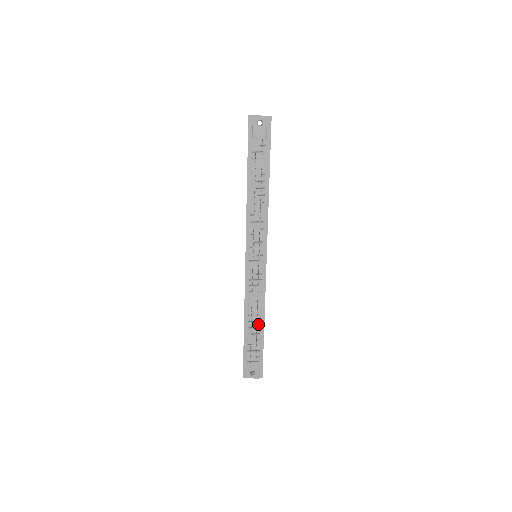
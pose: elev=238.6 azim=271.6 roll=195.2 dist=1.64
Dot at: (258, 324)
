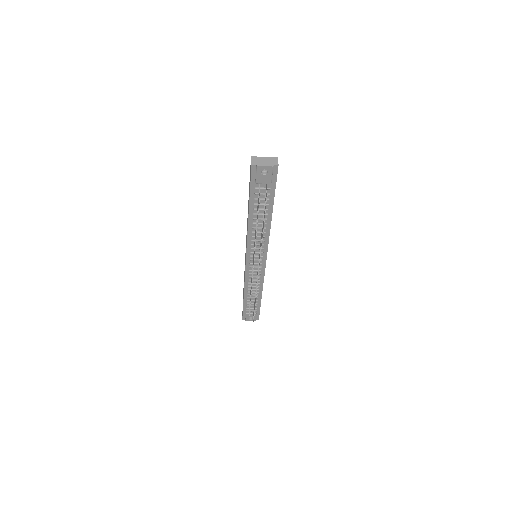
Dot at: occluded
